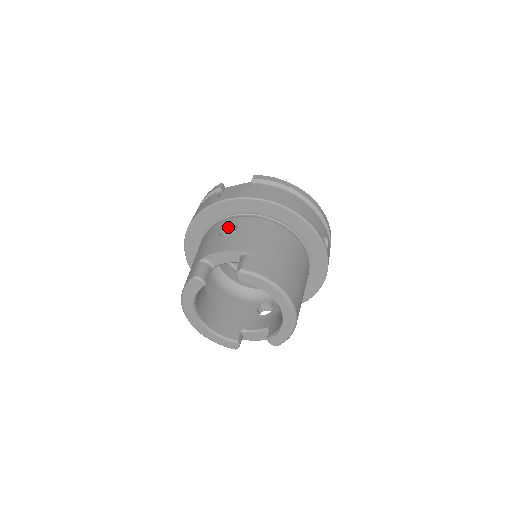
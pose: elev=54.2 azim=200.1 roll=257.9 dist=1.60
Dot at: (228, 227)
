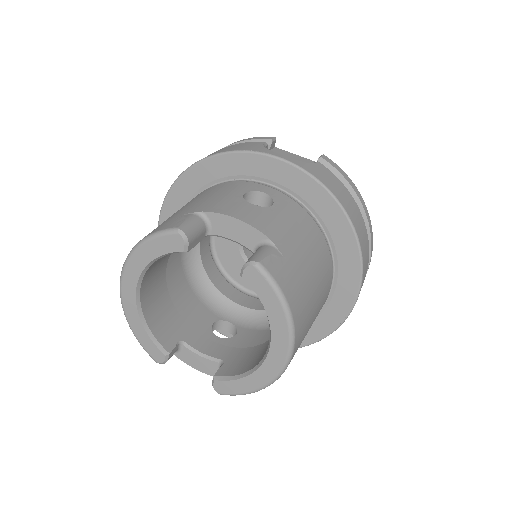
Dot at: (258, 195)
